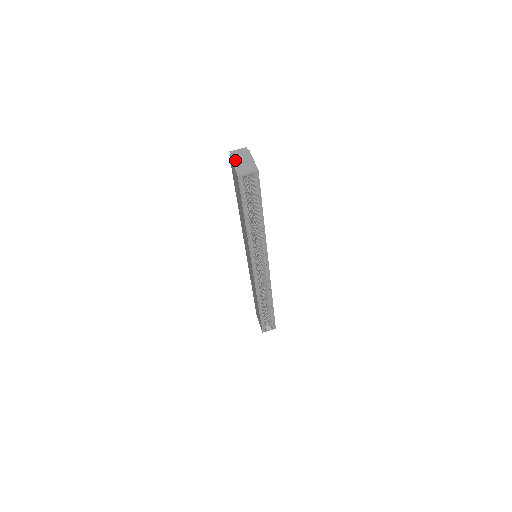
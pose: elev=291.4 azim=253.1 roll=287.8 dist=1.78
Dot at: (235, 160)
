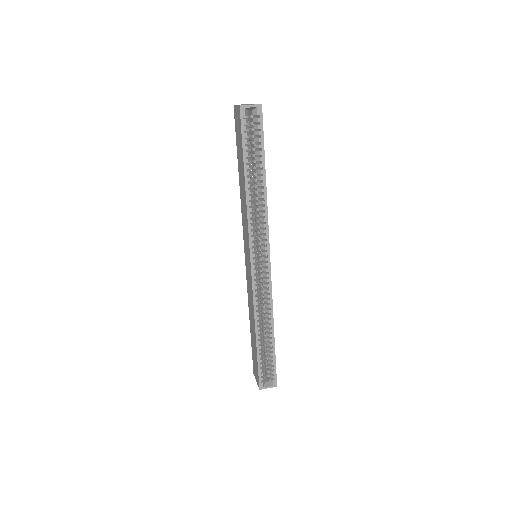
Dot at: occluded
